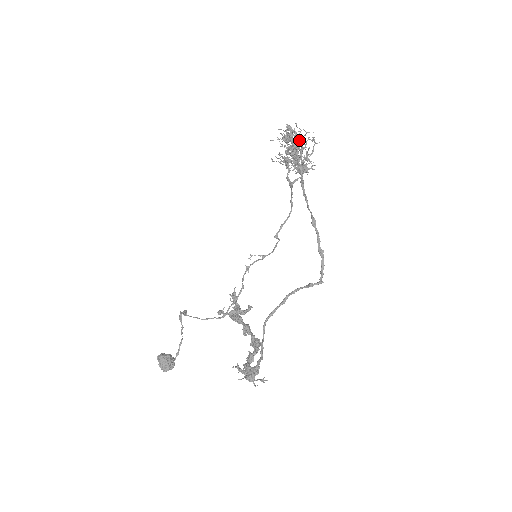
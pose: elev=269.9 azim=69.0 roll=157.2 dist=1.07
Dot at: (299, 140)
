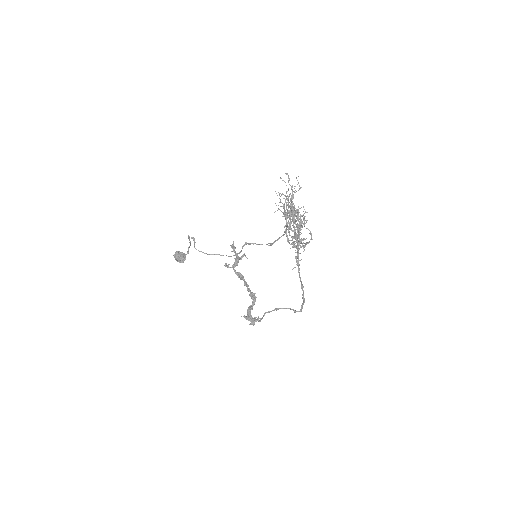
Dot at: (299, 222)
